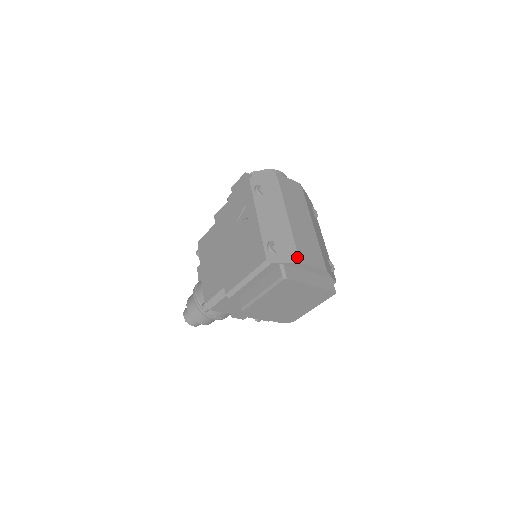
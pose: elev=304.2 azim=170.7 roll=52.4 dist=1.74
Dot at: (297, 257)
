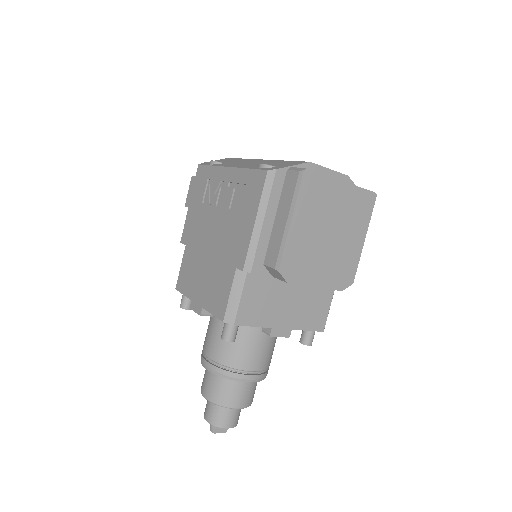
Dot at: (302, 162)
